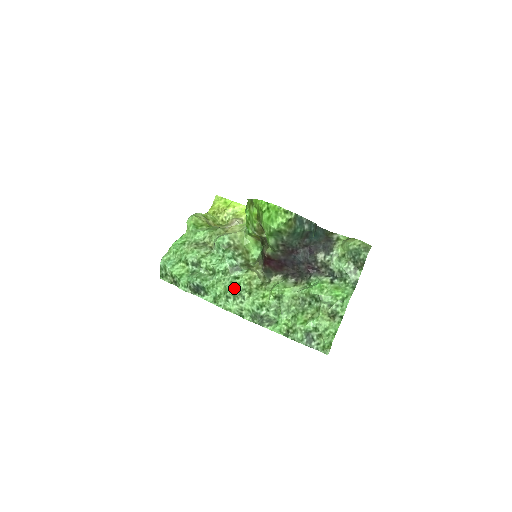
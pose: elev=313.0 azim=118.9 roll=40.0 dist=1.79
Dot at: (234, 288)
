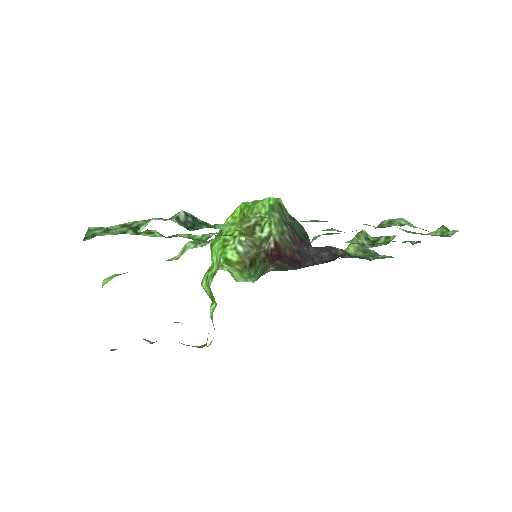
Dot at: occluded
